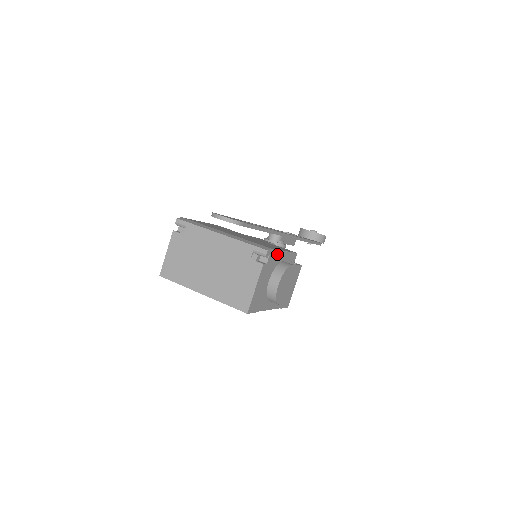
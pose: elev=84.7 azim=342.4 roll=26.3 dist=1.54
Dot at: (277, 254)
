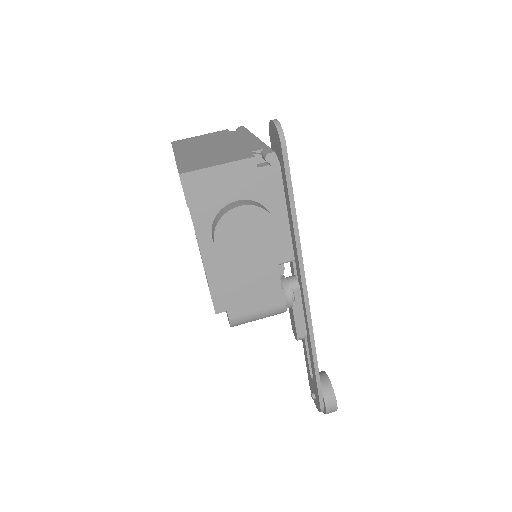
Dot at: (278, 190)
